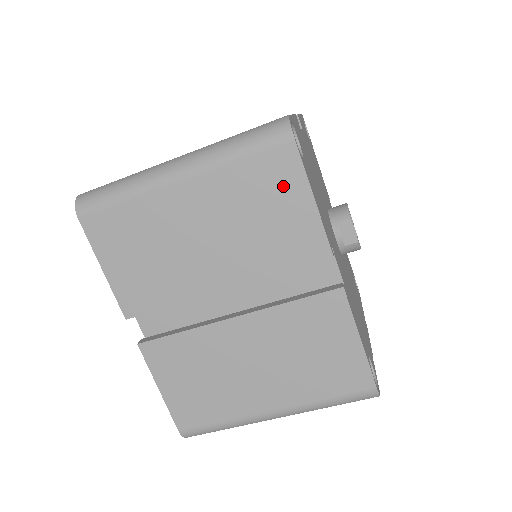
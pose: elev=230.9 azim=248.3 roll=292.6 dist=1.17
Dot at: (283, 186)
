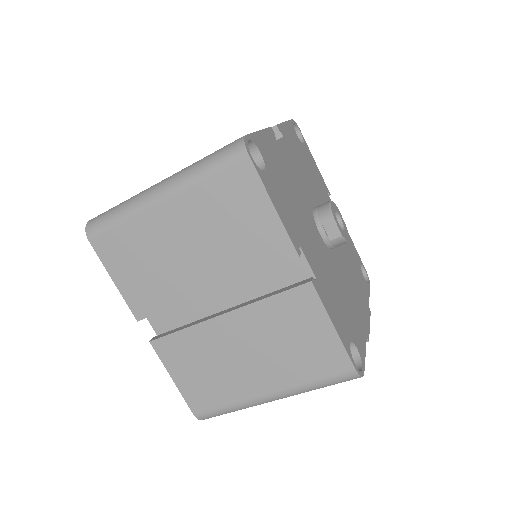
Dot at: (246, 198)
